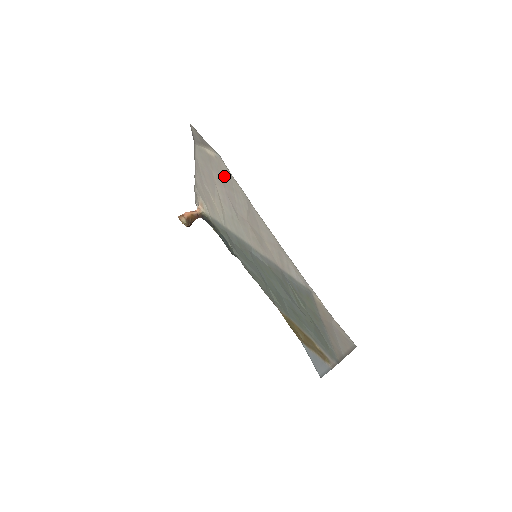
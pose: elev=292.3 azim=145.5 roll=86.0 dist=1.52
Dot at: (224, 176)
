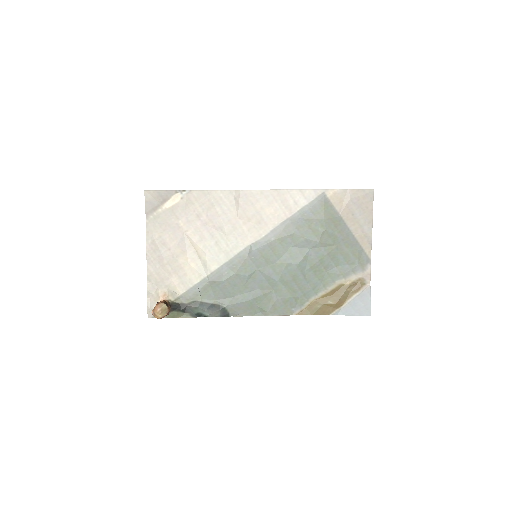
Dot at: (197, 205)
